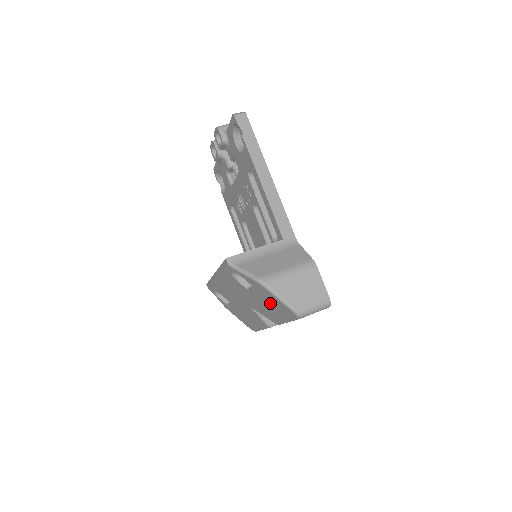
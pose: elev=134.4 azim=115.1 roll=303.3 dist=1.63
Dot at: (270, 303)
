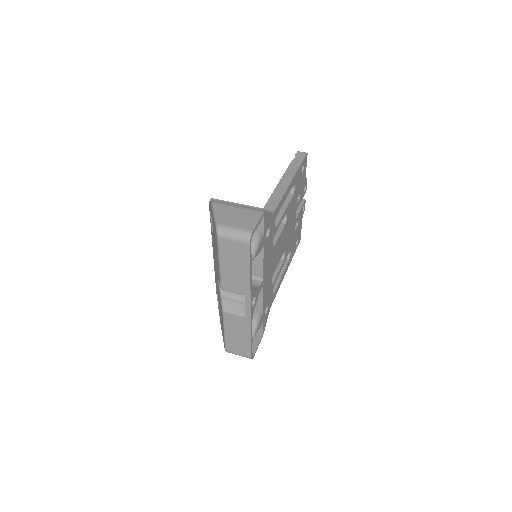
Dot at: occluded
